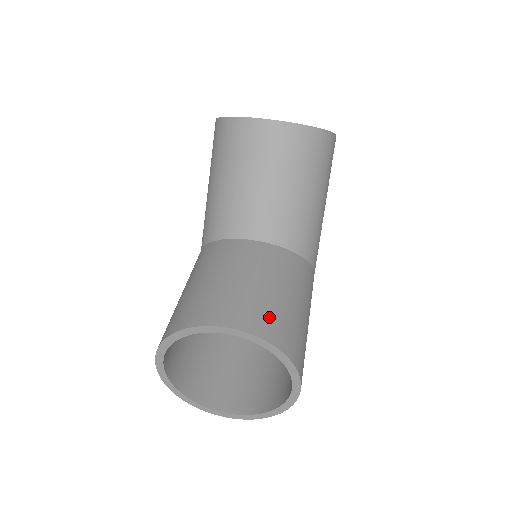
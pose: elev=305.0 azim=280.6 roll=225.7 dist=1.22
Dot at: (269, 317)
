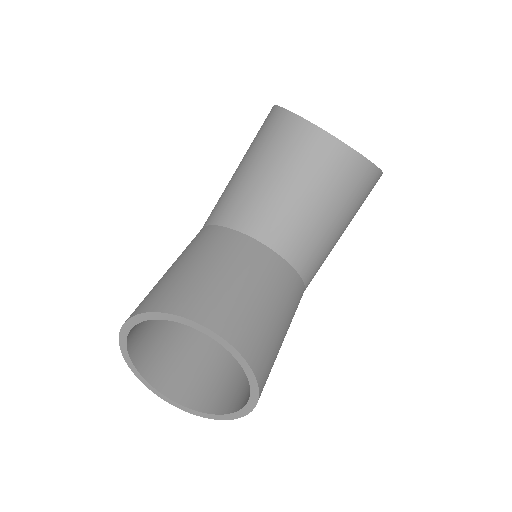
Dot at: (254, 333)
